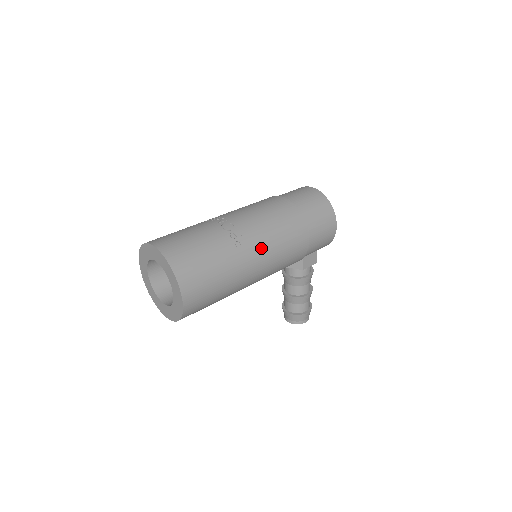
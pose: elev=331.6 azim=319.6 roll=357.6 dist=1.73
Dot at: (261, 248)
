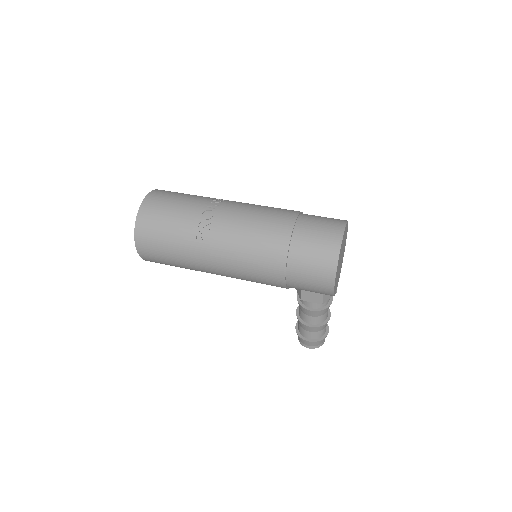
Dot at: (221, 251)
